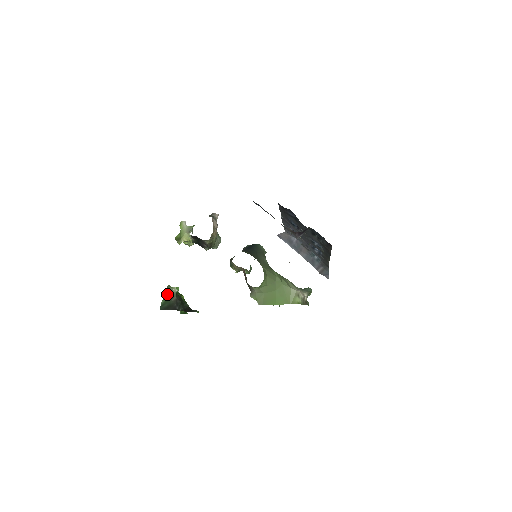
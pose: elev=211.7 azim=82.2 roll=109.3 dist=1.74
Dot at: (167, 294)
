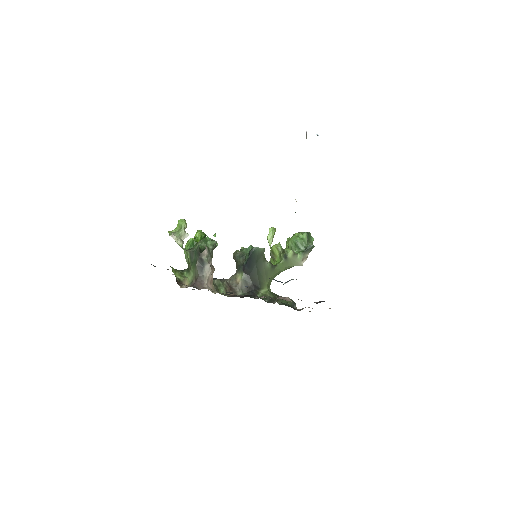
Dot at: occluded
